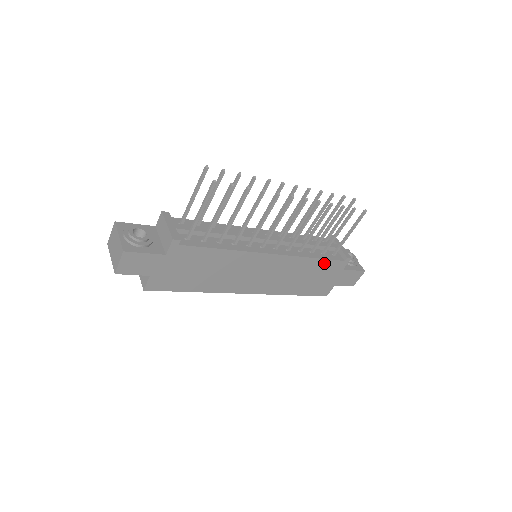
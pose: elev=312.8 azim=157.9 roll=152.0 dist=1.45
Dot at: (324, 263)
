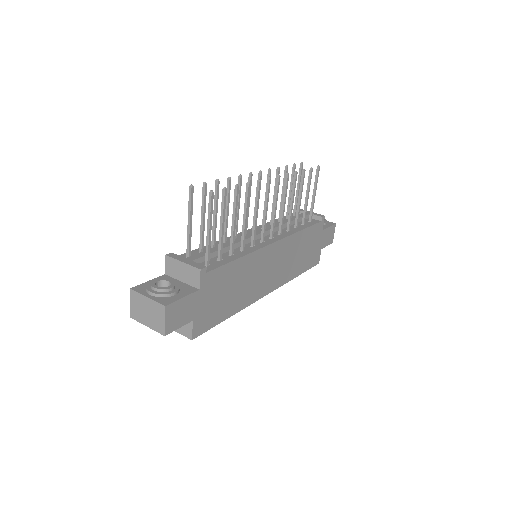
Dot at: (309, 231)
